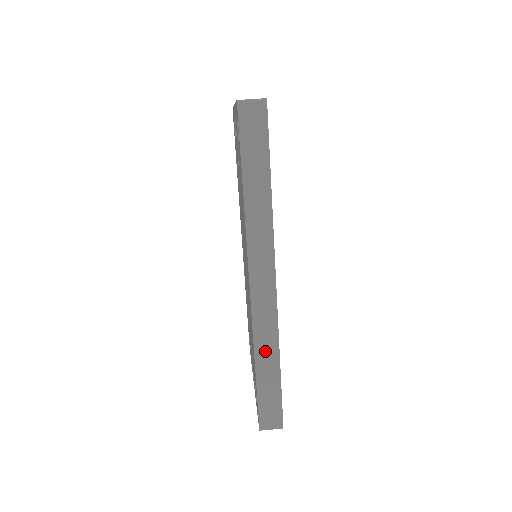
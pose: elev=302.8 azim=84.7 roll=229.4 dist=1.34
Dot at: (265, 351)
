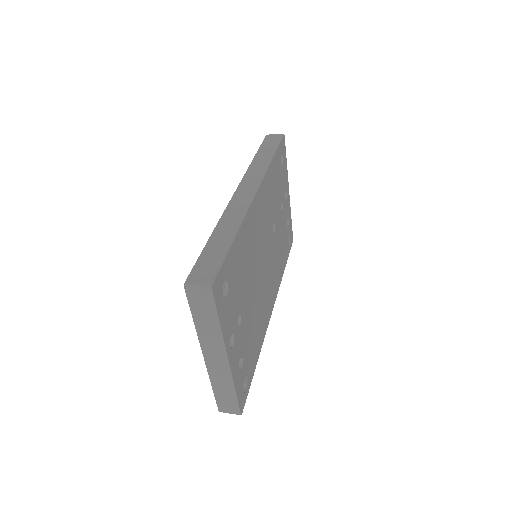
Dot at: (227, 225)
